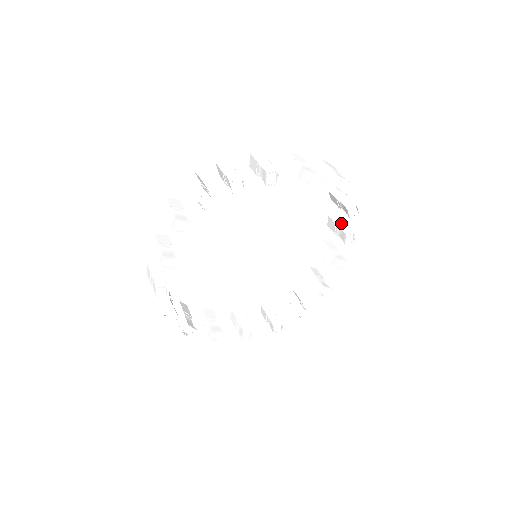
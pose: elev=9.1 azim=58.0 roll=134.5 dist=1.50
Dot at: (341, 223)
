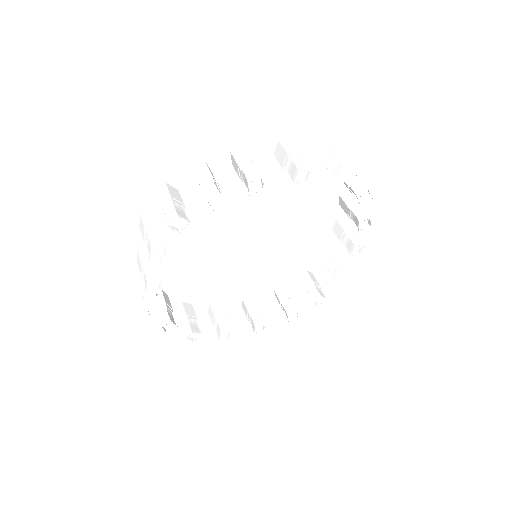
Dot at: (354, 205)
